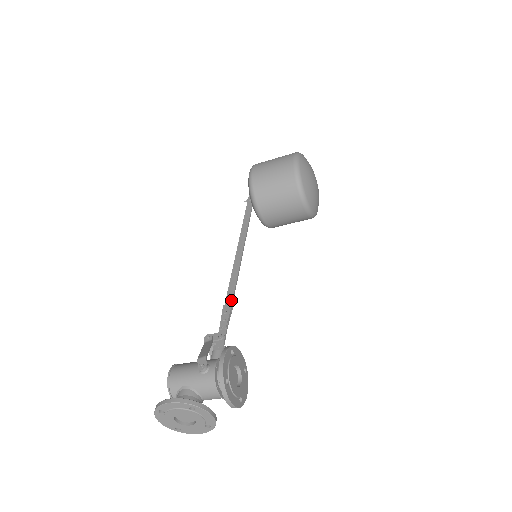
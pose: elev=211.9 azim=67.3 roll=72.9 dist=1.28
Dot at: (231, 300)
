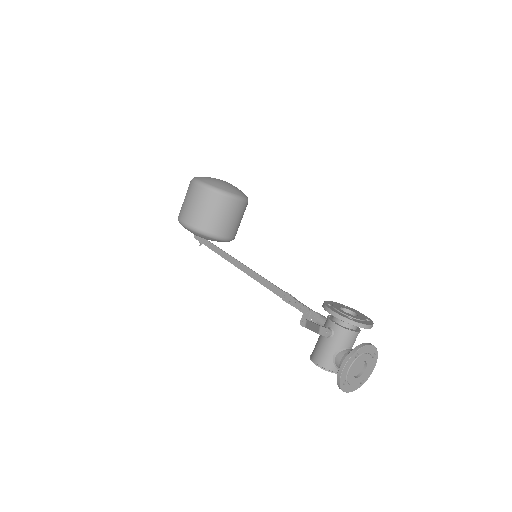
Dot at: (282, 292)
